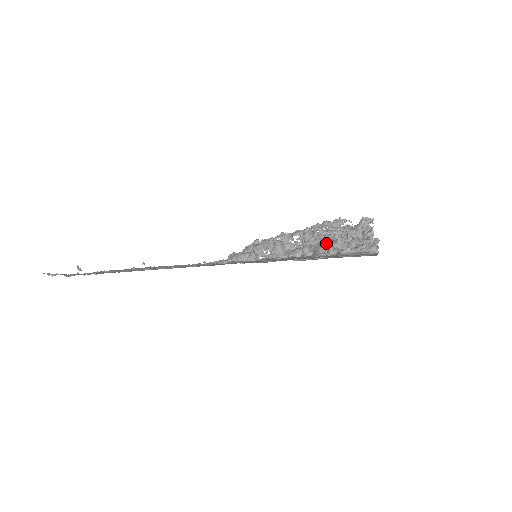
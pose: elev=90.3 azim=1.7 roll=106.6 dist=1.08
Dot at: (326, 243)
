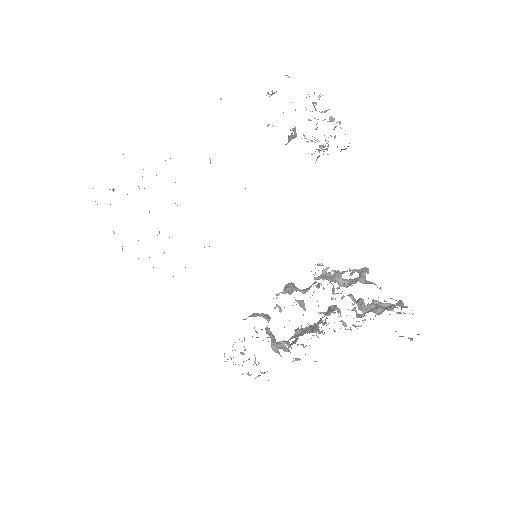
Dot at: occluded
